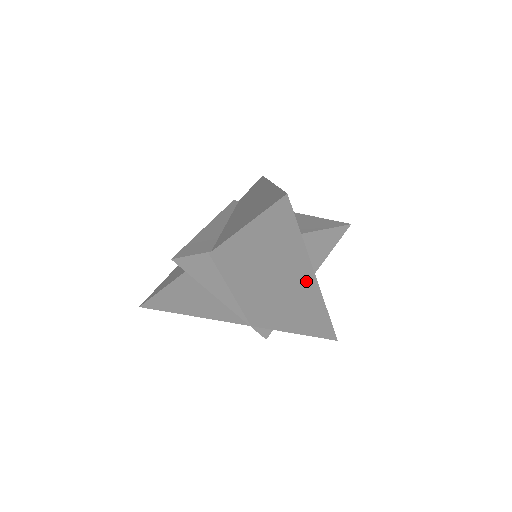
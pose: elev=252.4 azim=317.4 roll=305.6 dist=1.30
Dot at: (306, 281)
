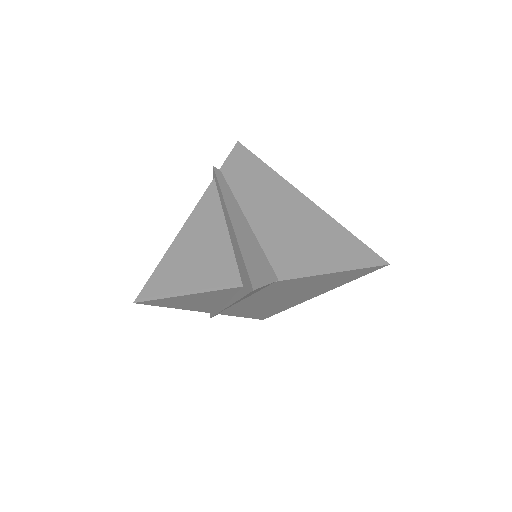
Dot at: (307, 297)
